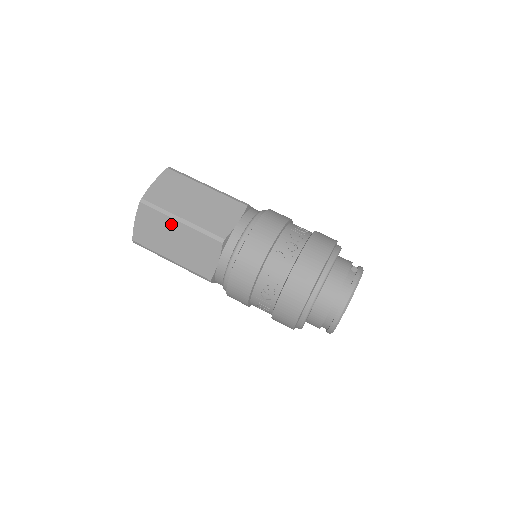
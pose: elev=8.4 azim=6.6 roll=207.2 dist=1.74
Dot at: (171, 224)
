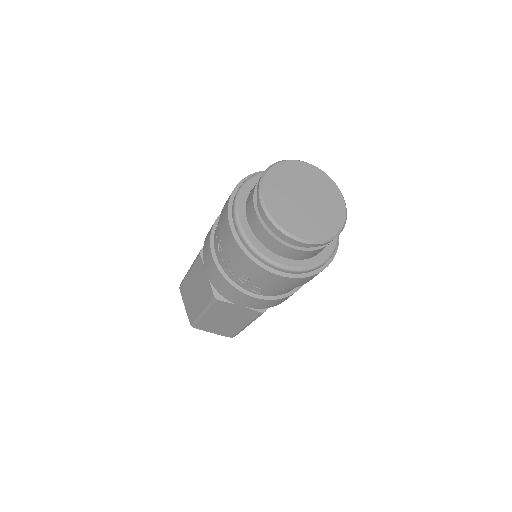
Dot at: (188, 281)
